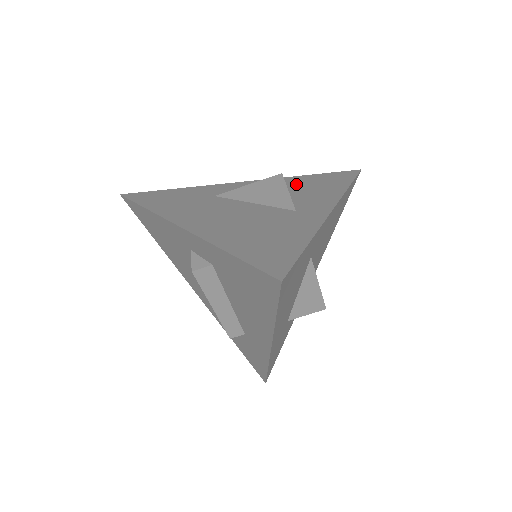
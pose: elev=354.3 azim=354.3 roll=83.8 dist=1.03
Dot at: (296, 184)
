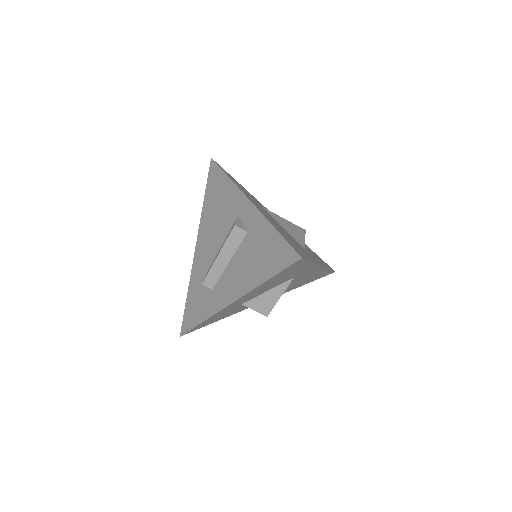
Dot at: occluded
